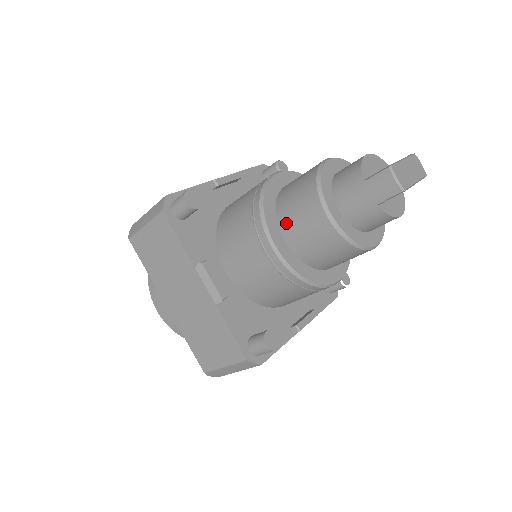
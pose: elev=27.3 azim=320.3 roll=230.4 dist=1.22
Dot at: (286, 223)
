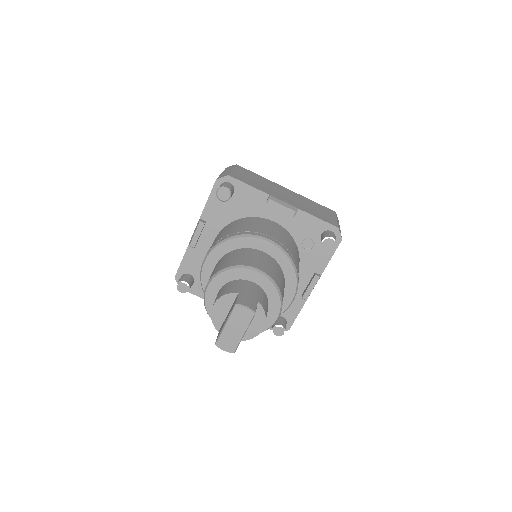
Dot at: occluded
